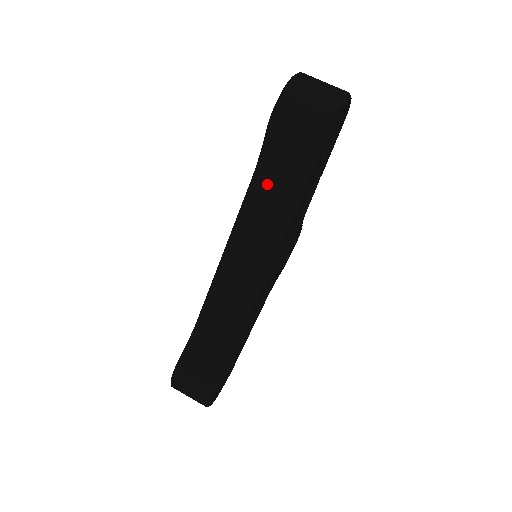
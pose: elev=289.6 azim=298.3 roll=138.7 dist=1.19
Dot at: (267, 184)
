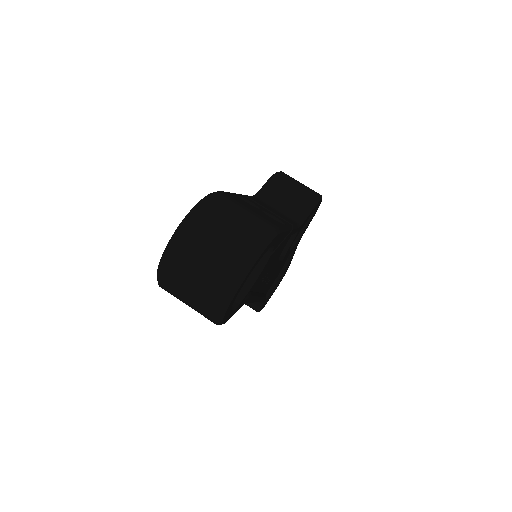
Dot at: occluded
